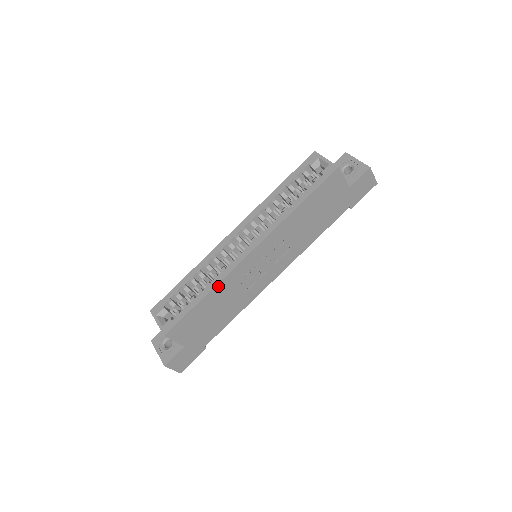
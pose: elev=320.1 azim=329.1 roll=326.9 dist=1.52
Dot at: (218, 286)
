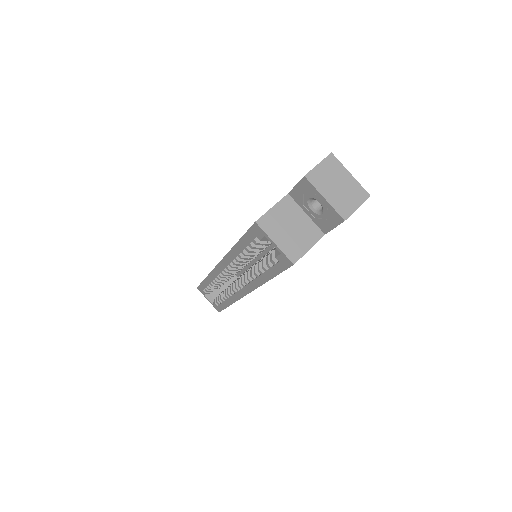
Dot at: occluded
